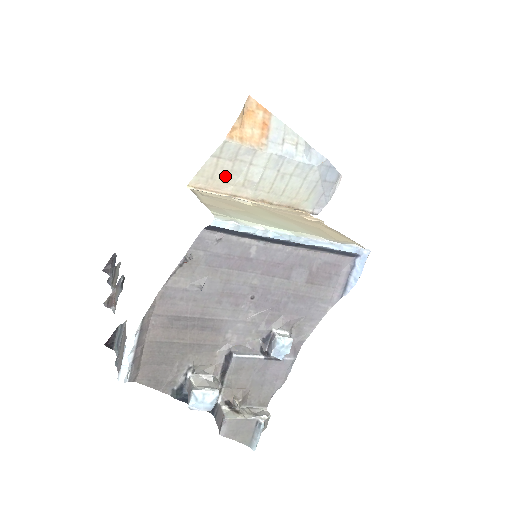
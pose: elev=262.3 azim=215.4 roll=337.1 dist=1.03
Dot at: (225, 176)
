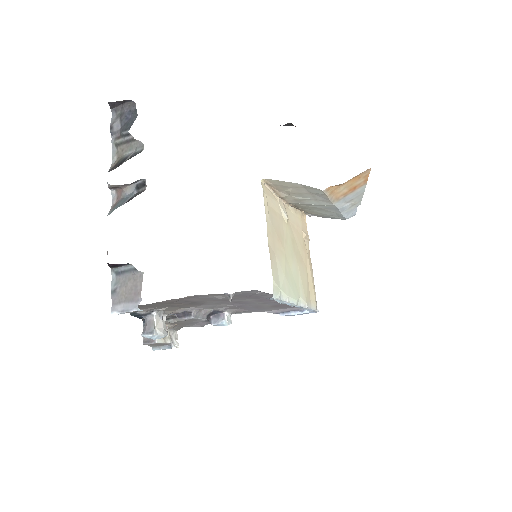
Dot at: (293, 191)
